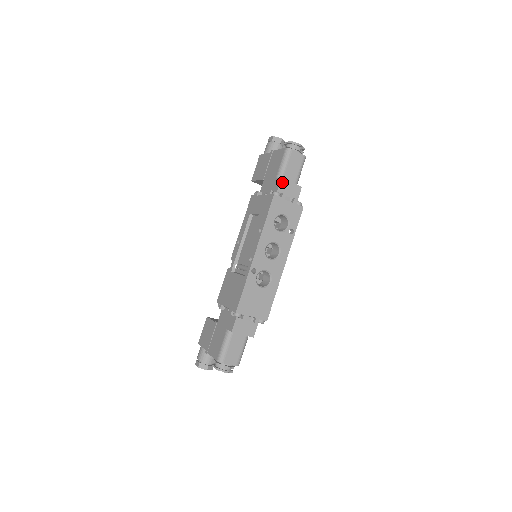
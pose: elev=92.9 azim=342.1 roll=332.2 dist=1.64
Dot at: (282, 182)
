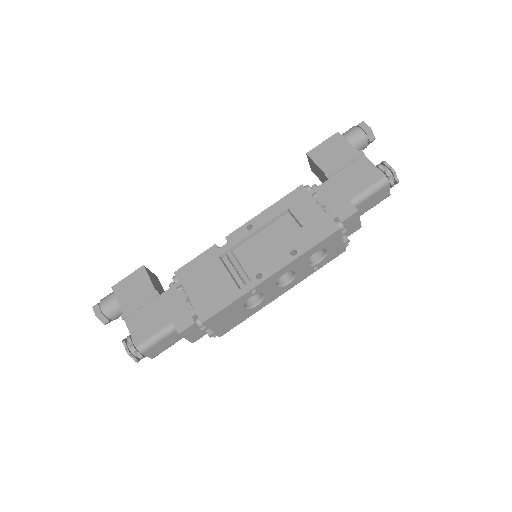
Dot at: (354, 215)
